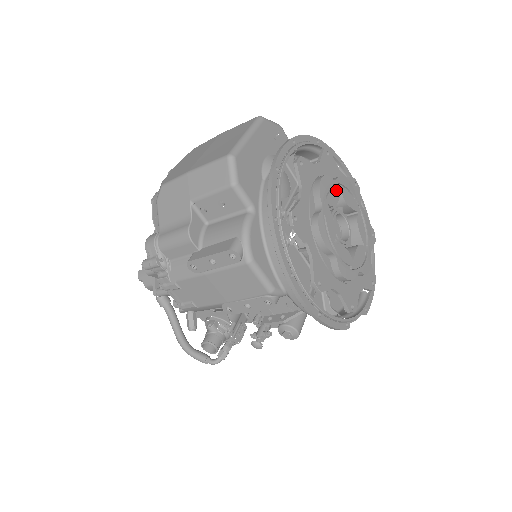
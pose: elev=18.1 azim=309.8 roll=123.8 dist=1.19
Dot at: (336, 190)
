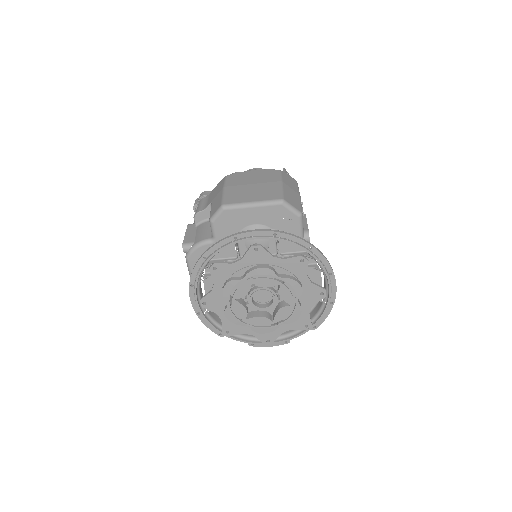
Dot at: (274, 282)
